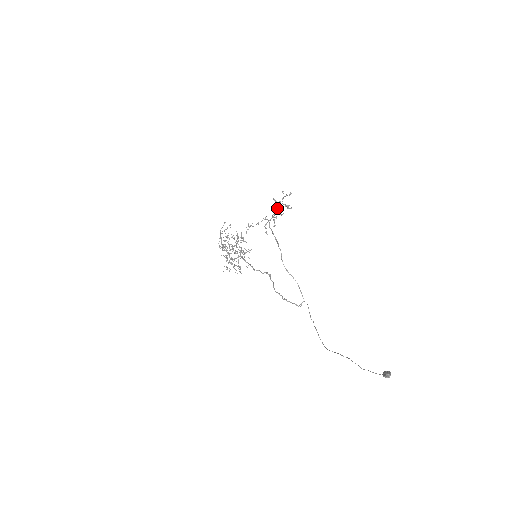
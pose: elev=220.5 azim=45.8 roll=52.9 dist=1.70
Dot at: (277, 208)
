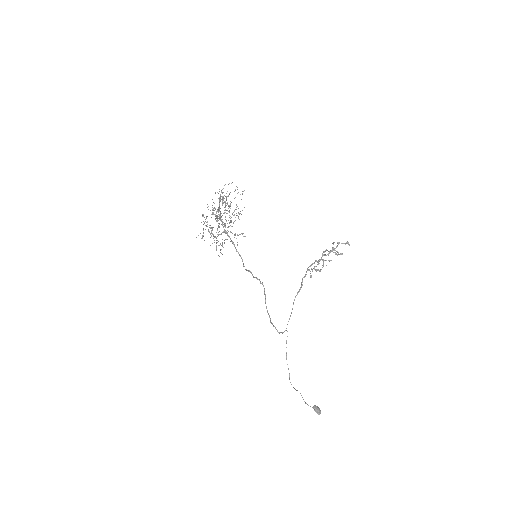
Dot at: (330, 252)
